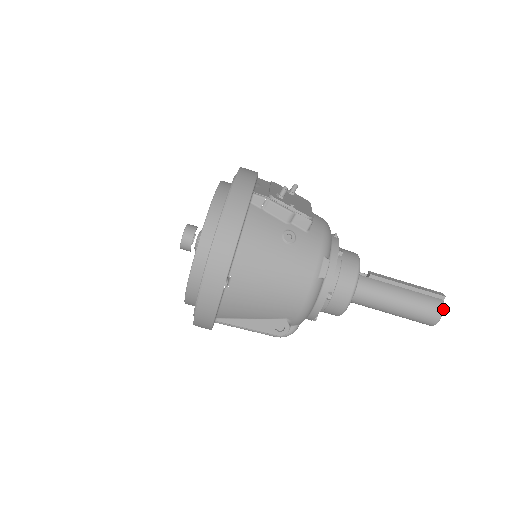
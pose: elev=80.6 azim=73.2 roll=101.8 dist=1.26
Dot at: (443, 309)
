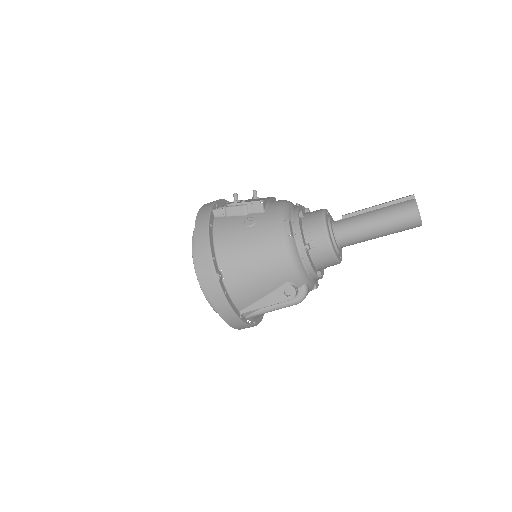
Dot at: (416, 205)
